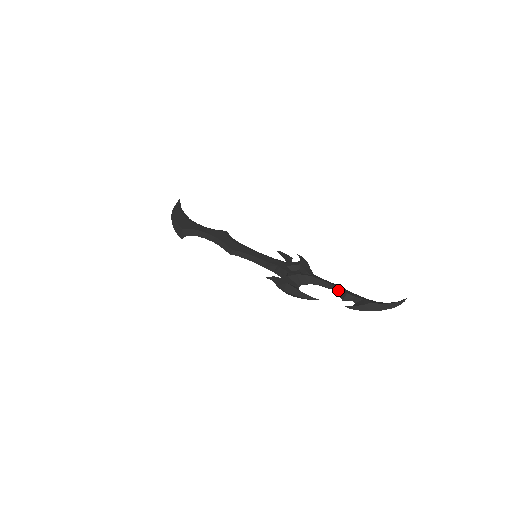
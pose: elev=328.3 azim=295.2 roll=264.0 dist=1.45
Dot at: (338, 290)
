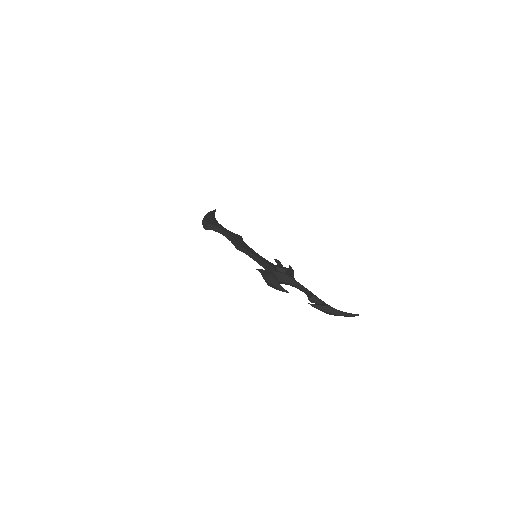
Dot at: (308, 292)
